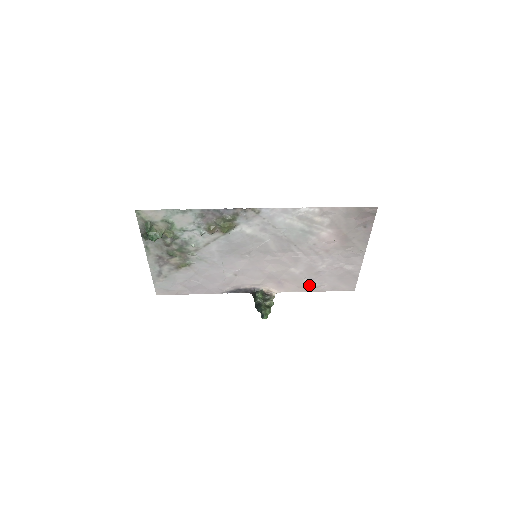
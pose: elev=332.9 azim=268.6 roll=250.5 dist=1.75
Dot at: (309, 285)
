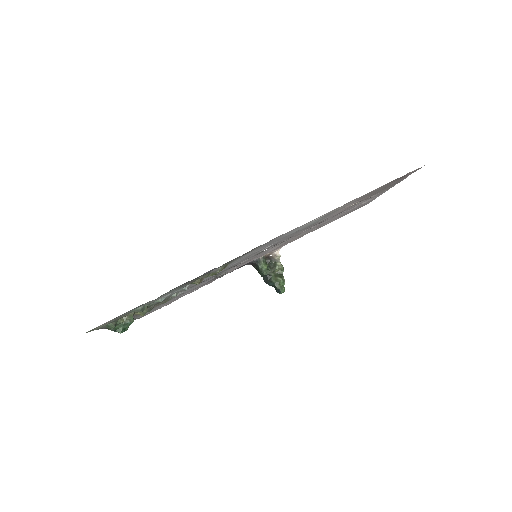
Dot at: (317, 228)
